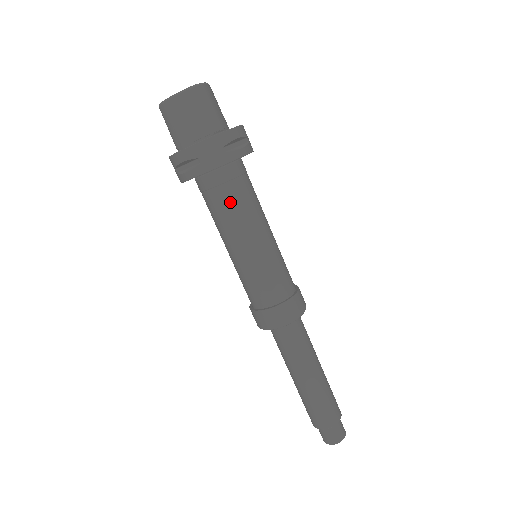
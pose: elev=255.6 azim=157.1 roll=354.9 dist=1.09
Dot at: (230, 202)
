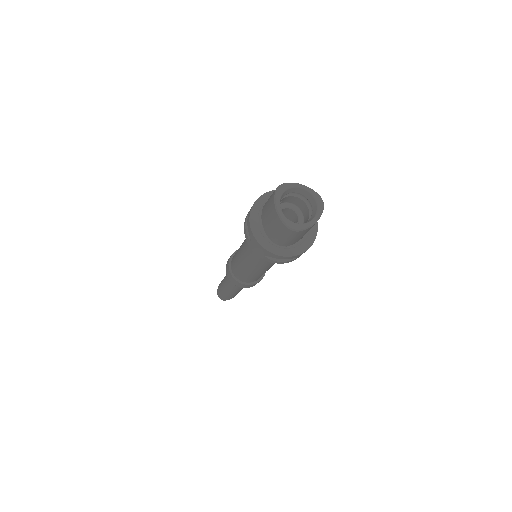
Dot at: occluded
